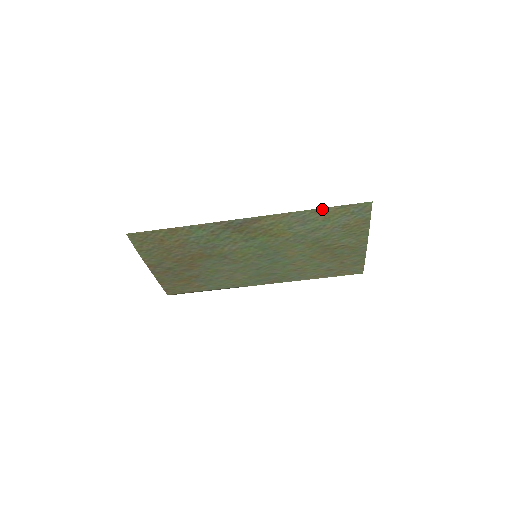
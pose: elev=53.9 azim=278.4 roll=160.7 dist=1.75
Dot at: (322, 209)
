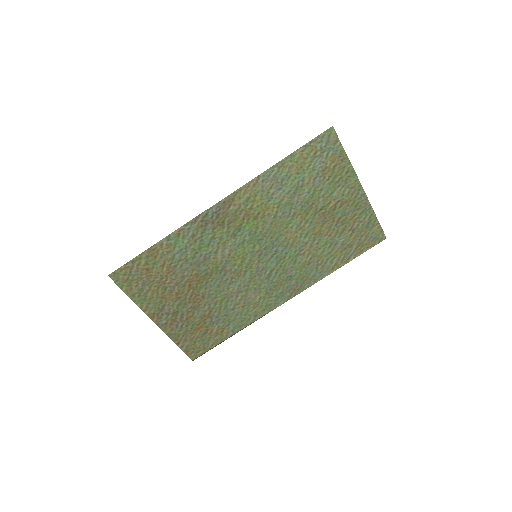
Dot at: (288, 158)
